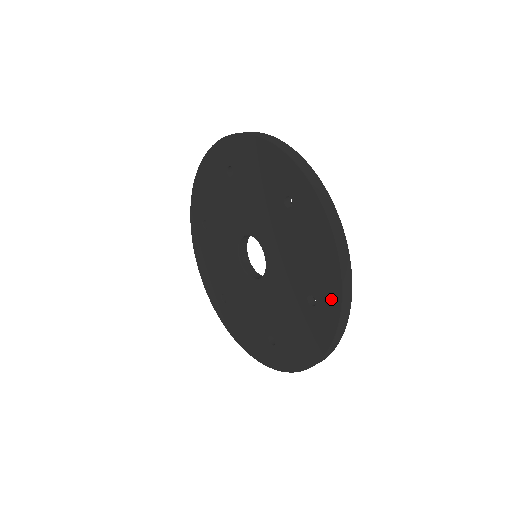
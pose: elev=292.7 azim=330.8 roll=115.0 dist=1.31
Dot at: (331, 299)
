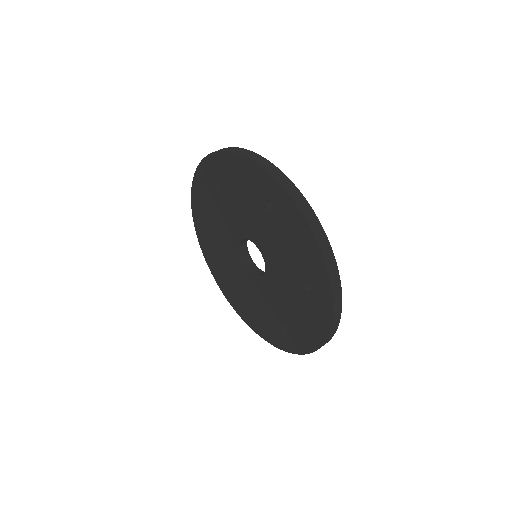
Dot at: (300, 345)
